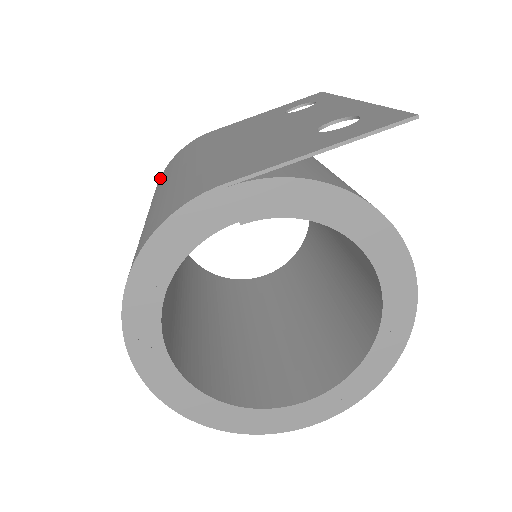
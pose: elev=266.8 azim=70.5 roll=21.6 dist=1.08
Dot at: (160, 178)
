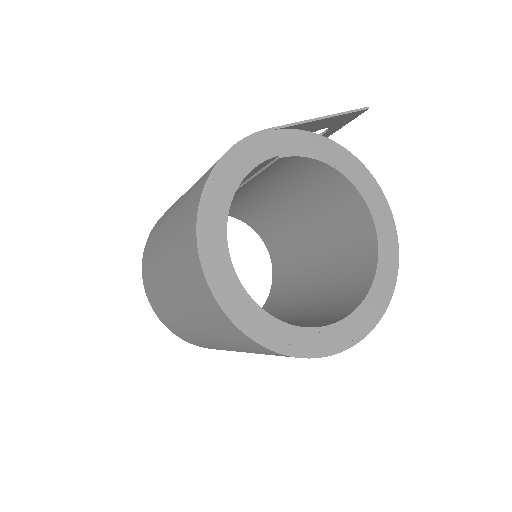
Dot at: (155, 226)
